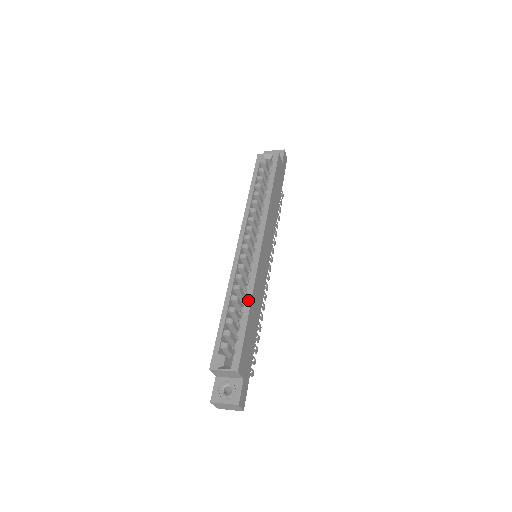
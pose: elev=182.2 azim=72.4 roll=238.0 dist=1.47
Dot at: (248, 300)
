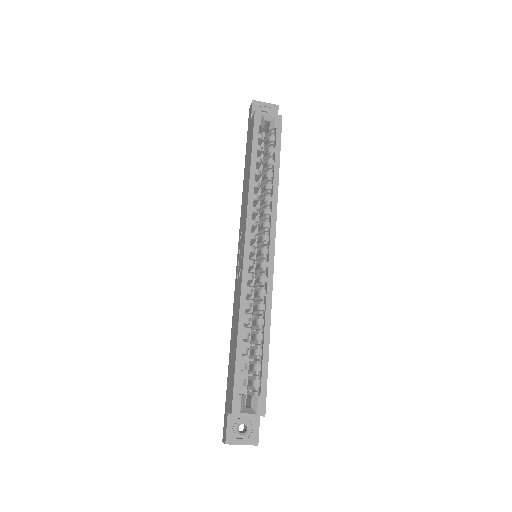
Dot at: (267, 326)
